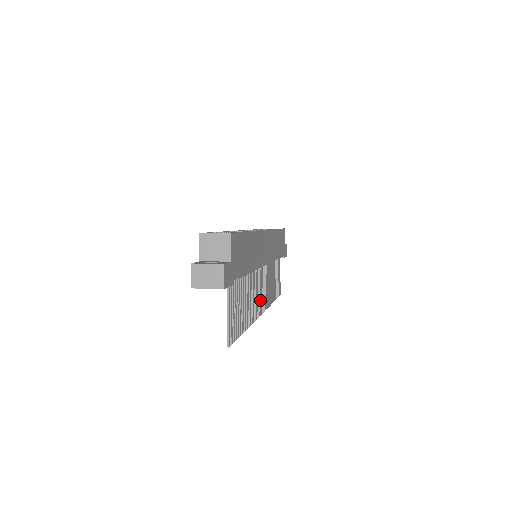
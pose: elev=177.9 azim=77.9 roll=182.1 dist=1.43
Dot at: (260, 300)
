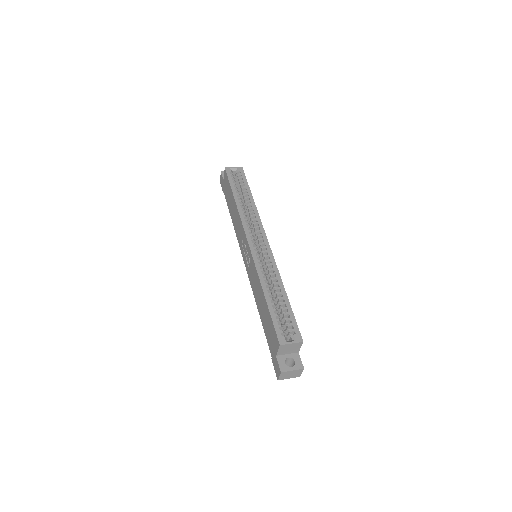
Dot at: occluded
